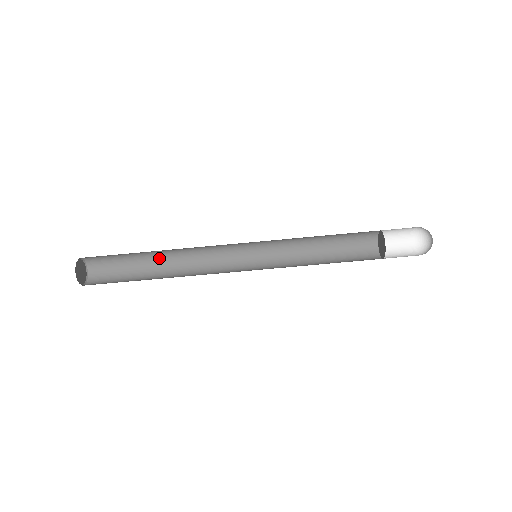
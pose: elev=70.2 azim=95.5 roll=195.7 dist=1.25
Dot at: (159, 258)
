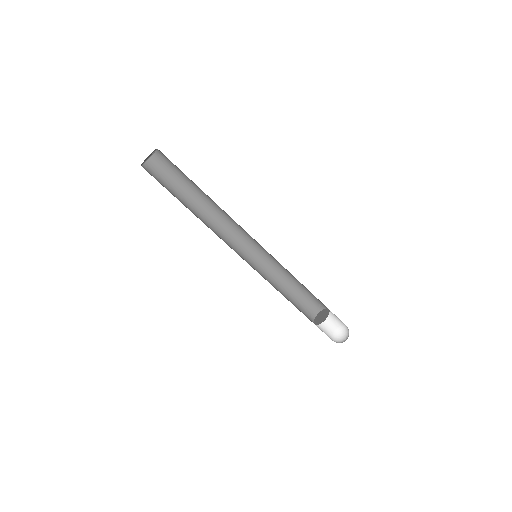
Dot at: occluded
